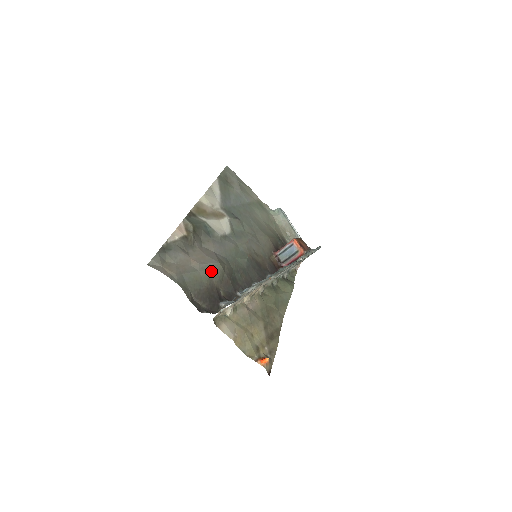
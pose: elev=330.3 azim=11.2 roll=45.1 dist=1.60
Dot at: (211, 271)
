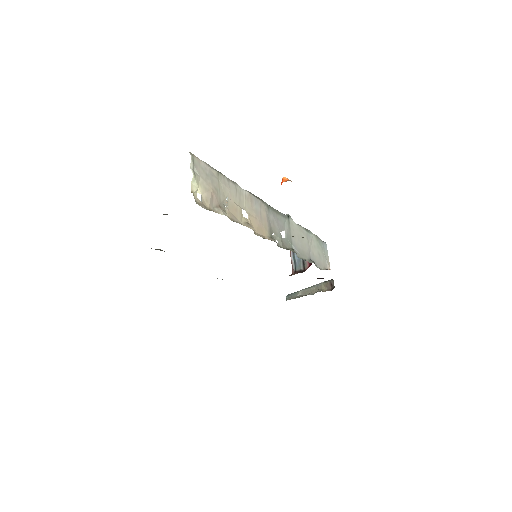
Dot at: occluded
